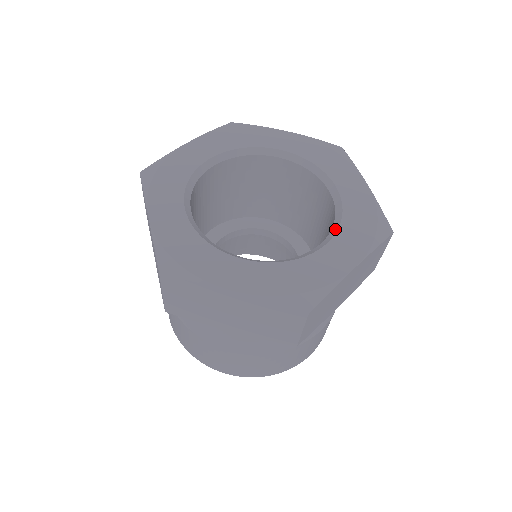
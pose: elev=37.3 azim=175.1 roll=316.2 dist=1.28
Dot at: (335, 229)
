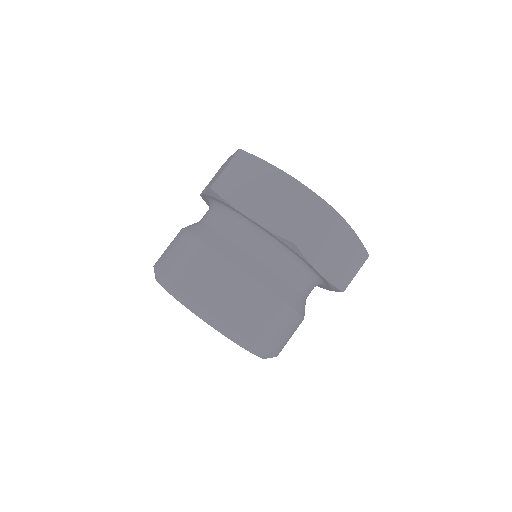
Dot at: occluded
